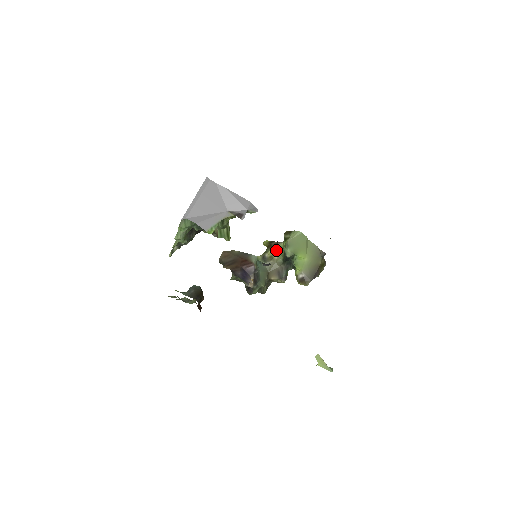
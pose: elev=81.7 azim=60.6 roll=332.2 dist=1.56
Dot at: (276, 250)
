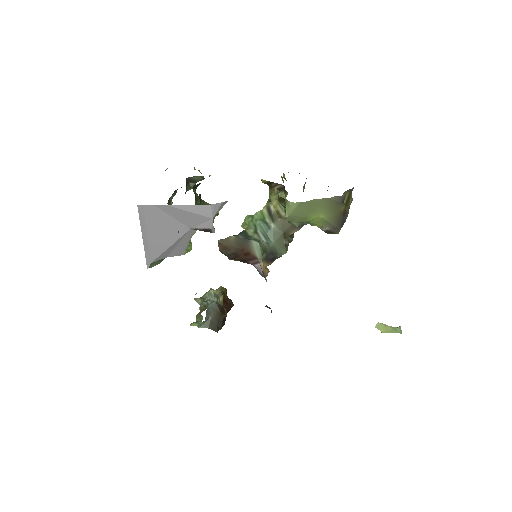
Dot at: (279, 205)
